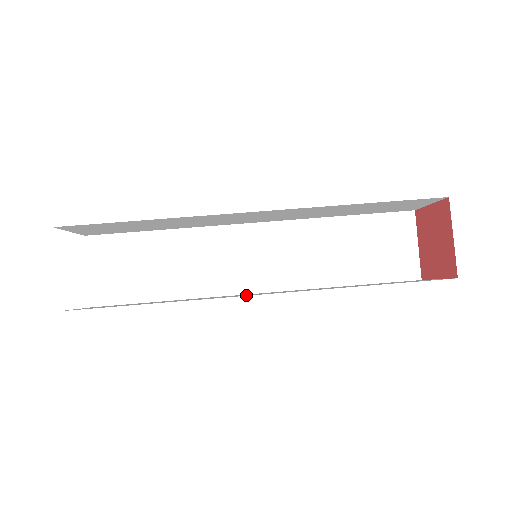
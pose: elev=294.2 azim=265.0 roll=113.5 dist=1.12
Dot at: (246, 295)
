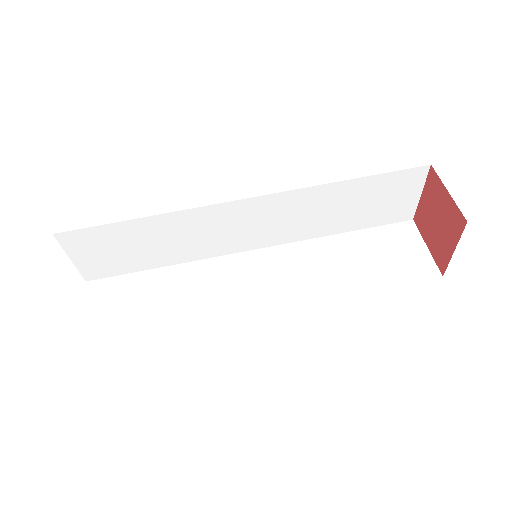
Dot at: occluded
